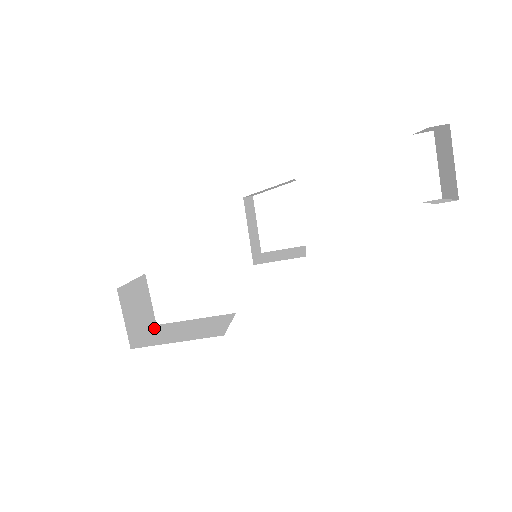
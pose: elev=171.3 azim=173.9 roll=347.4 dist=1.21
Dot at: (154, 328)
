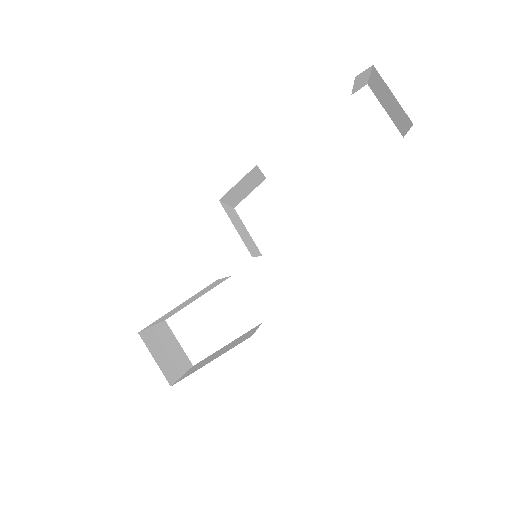
Dot at: (191, 368)
